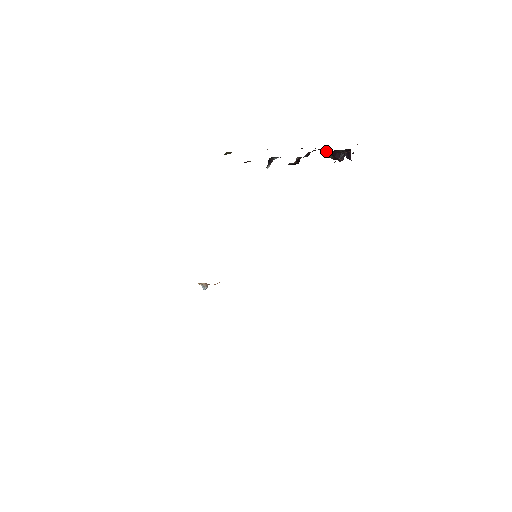
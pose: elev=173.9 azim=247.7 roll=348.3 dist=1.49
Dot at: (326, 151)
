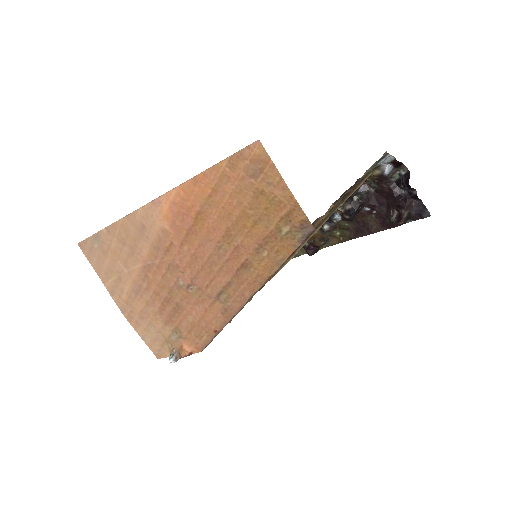
Dot at: (389, 205)
